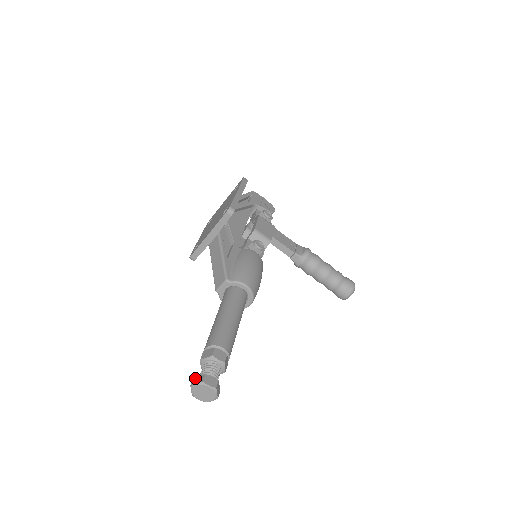
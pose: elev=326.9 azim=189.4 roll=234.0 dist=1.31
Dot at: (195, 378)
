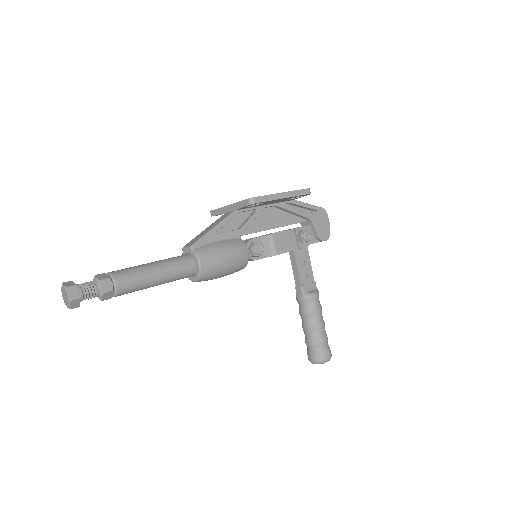
Dot at: (71, 281)
